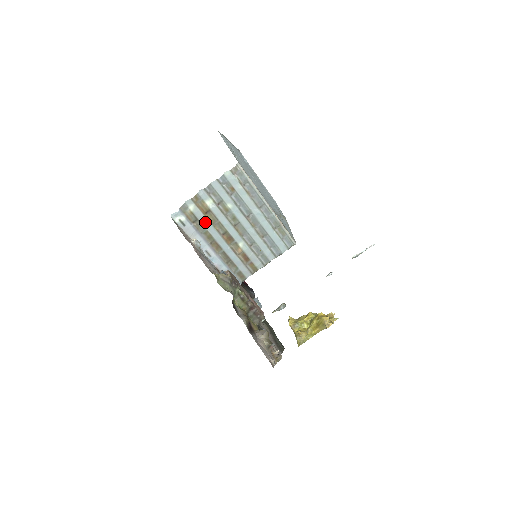
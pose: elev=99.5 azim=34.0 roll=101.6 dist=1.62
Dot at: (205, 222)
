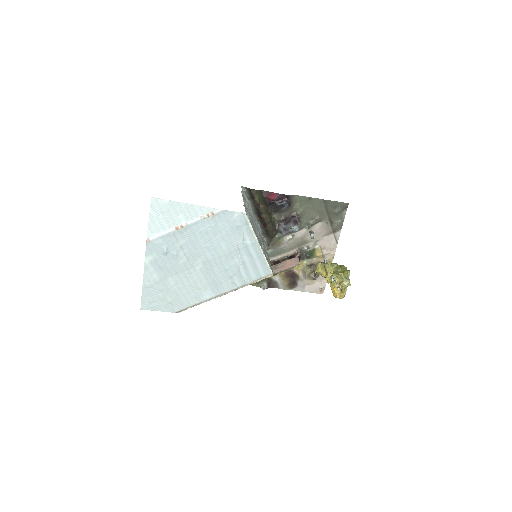
Dot at: occluded
